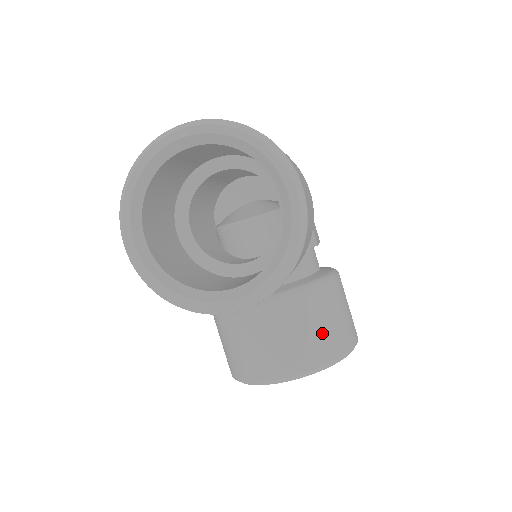
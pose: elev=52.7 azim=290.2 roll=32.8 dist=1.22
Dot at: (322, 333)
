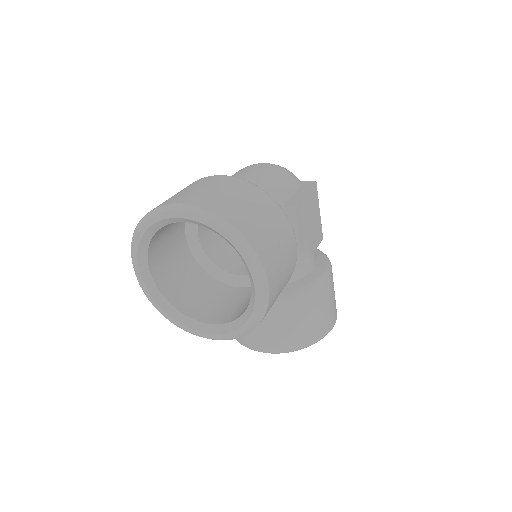
Dot at: (296, 329)
